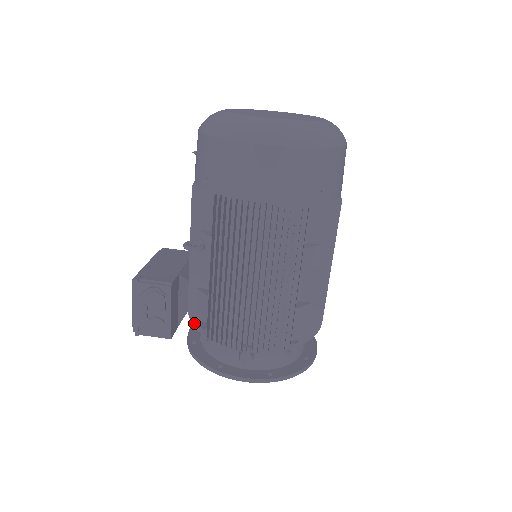
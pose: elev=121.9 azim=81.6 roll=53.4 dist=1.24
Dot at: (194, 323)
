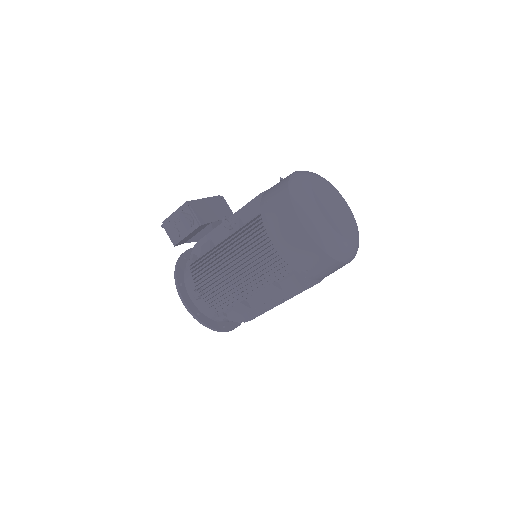
Dot at: (193, 252)
